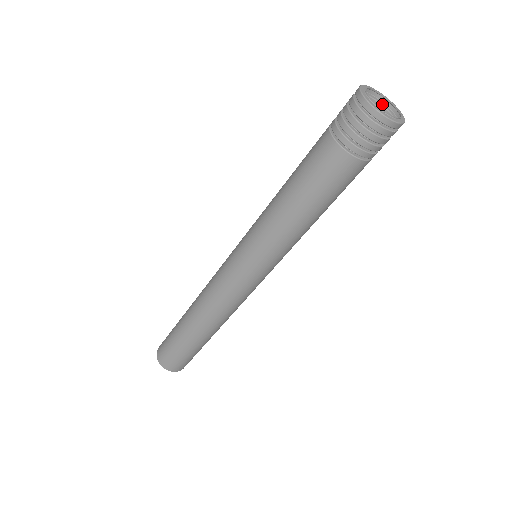
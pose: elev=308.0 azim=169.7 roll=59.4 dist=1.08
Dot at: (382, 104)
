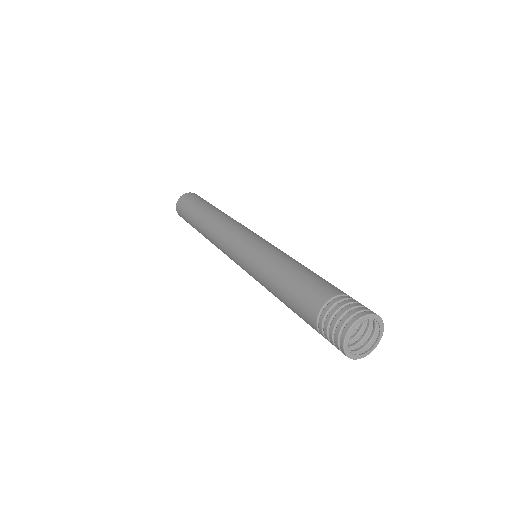
Dot at: (373, 318)
